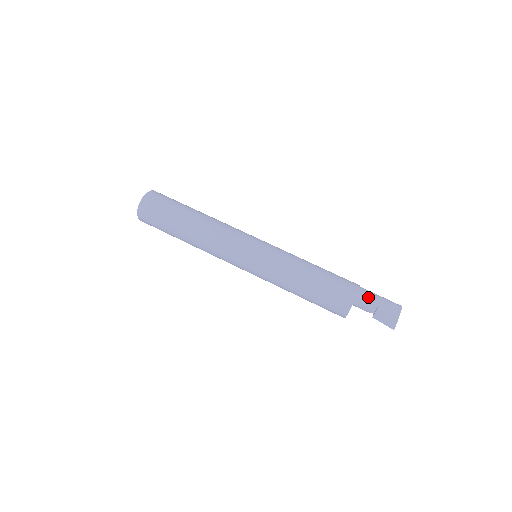
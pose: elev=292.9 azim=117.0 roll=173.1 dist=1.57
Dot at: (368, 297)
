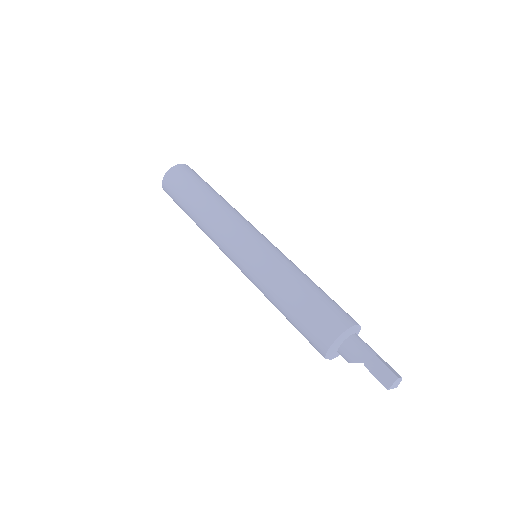
Dot at: (366, 343)
